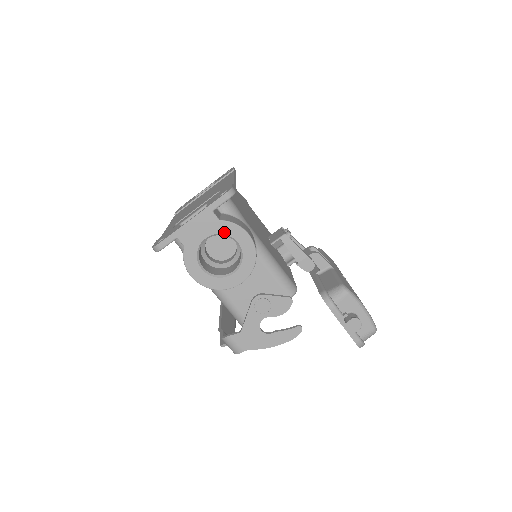
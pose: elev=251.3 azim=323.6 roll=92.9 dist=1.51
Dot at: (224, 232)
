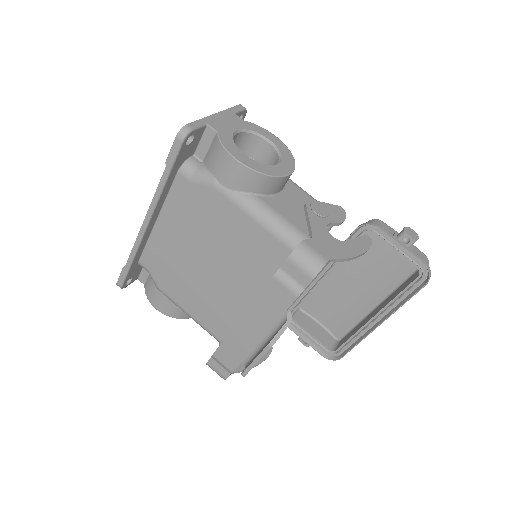
Dot at: (252, 129)
